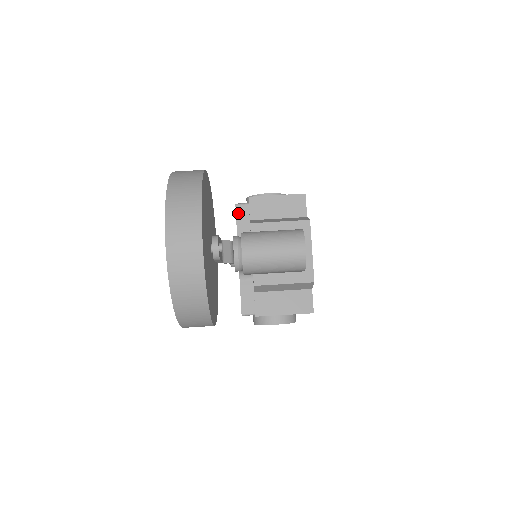
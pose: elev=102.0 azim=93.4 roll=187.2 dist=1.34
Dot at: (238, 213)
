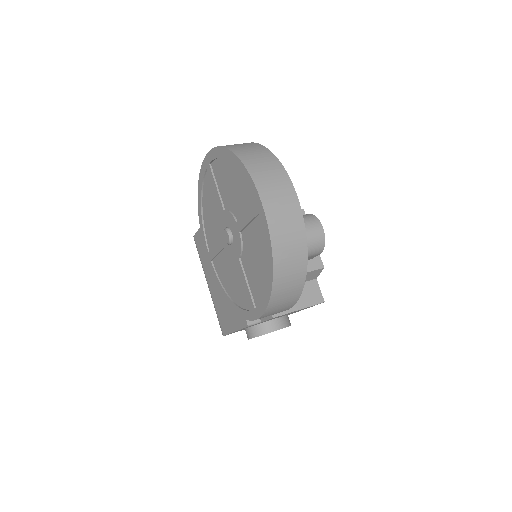
Dot at: occluded
